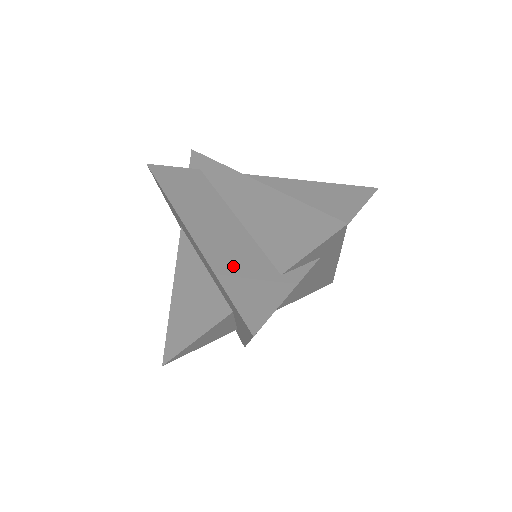
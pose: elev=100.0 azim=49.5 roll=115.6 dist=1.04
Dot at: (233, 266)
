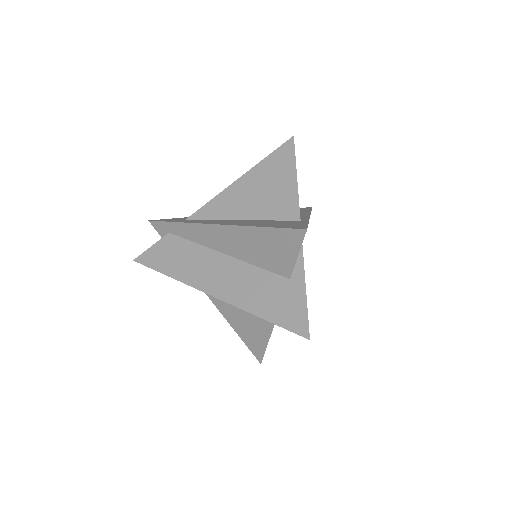
Dot at: (258, 298)
